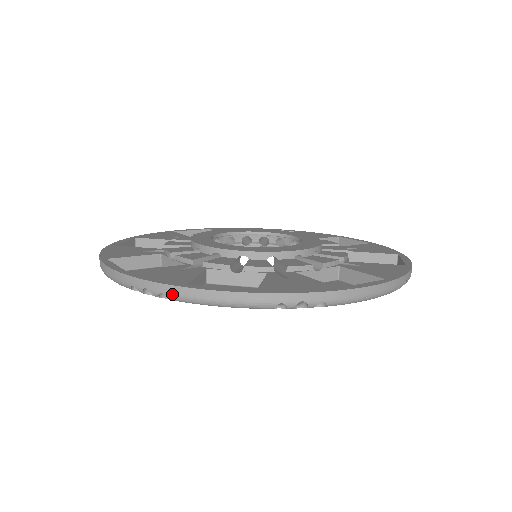
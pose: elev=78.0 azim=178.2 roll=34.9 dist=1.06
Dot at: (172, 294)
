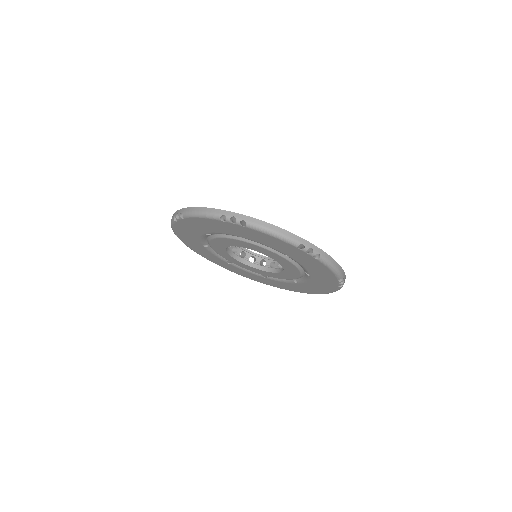
Dot at: (184, 212)
